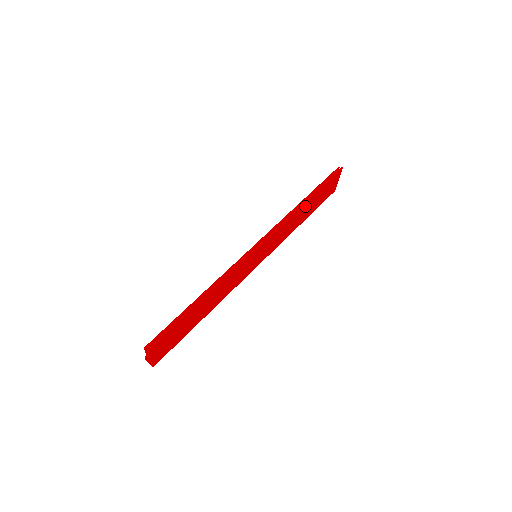
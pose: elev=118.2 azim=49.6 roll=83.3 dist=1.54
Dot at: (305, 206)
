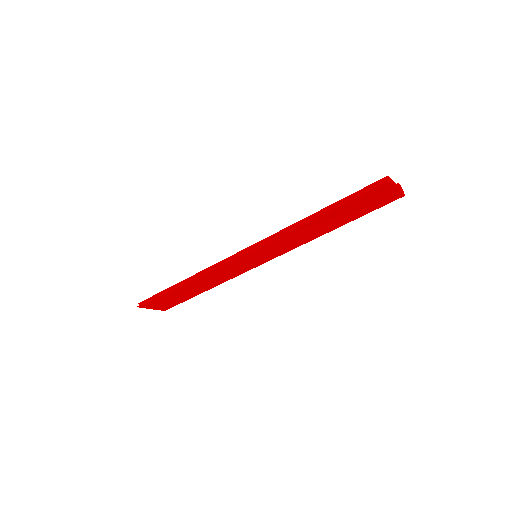
Dot at: (317, 220)
